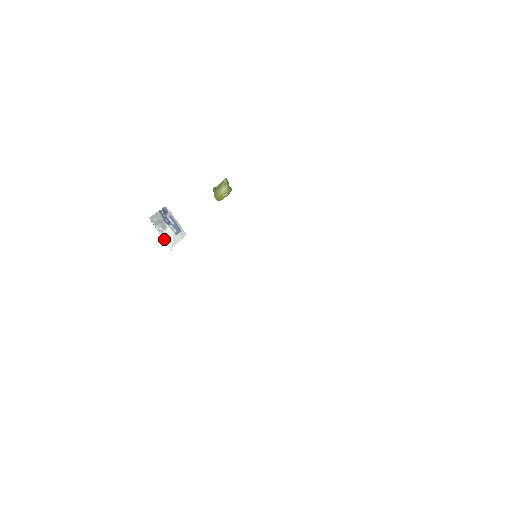
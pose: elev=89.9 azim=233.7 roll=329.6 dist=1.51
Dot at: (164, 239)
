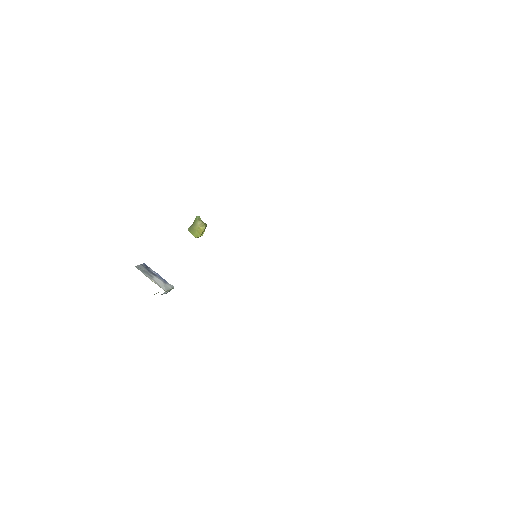
Dot at: (155, 283)
